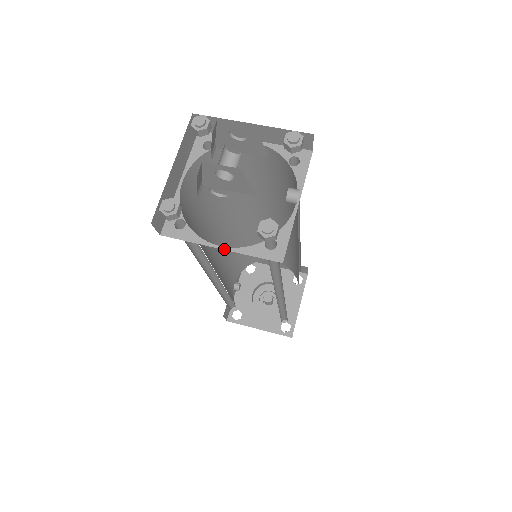
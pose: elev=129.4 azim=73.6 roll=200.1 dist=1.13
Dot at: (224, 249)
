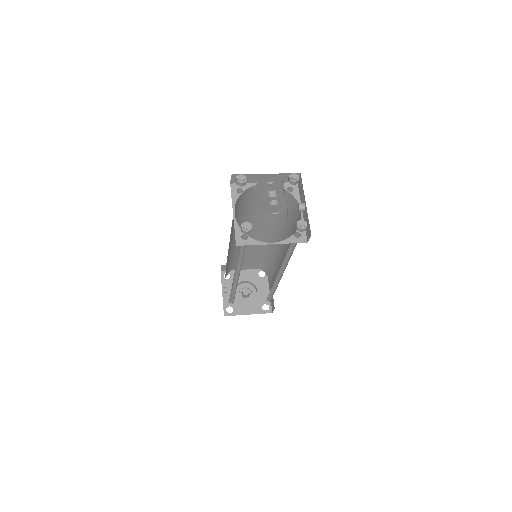
Dot at: occluded
